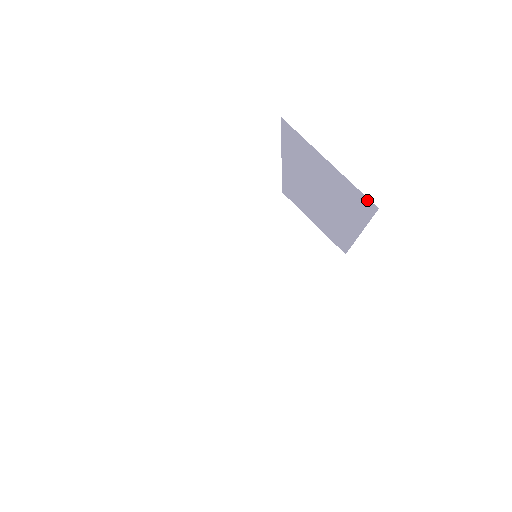
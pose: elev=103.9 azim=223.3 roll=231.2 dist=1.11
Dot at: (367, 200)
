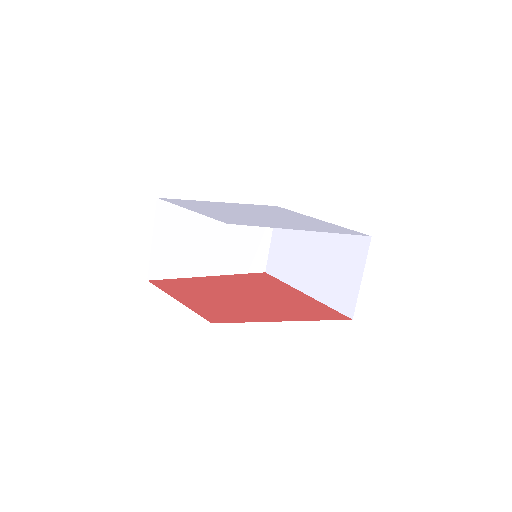
Dot at: occluded
